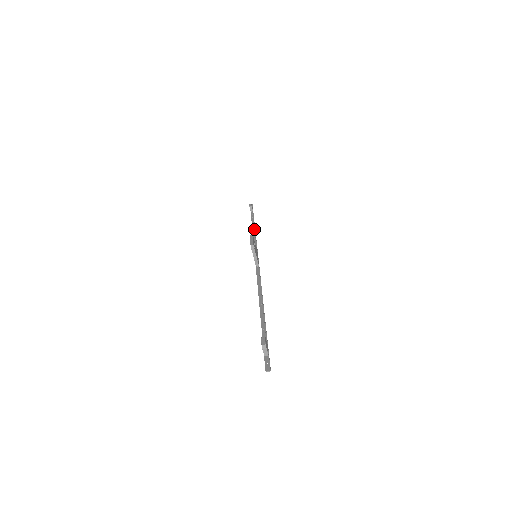
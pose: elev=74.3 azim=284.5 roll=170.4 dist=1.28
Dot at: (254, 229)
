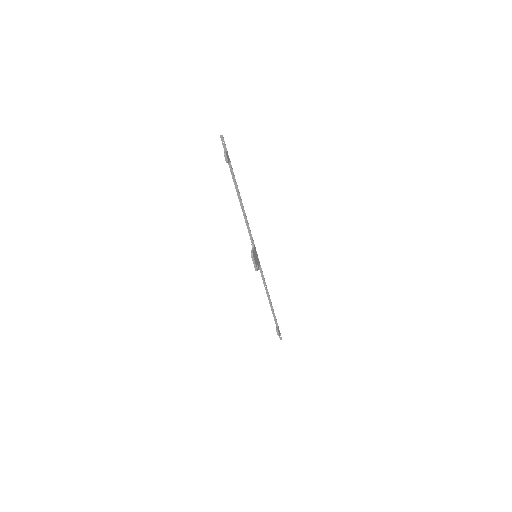
Dot at: (242, 207)
